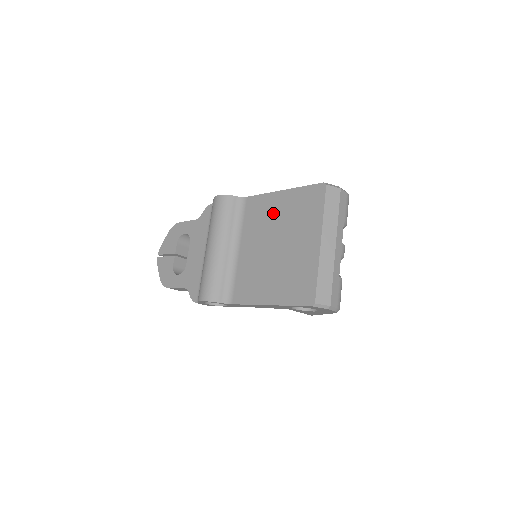
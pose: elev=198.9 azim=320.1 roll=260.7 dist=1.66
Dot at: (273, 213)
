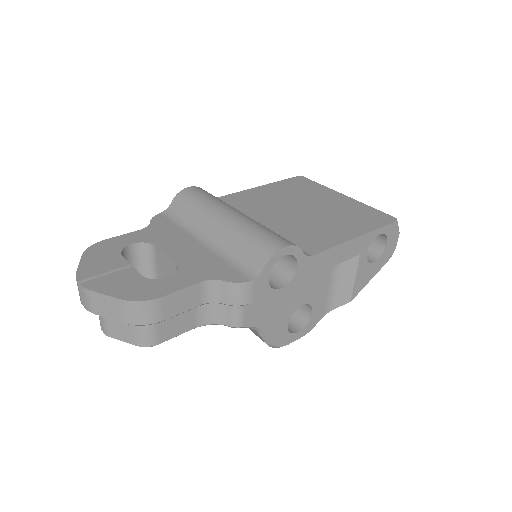
Dot at: (270, 196)
